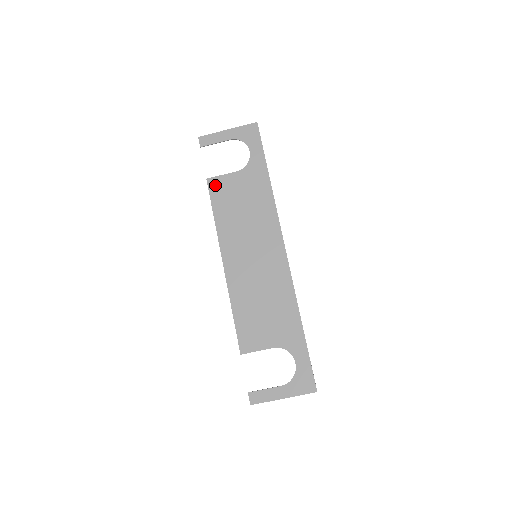
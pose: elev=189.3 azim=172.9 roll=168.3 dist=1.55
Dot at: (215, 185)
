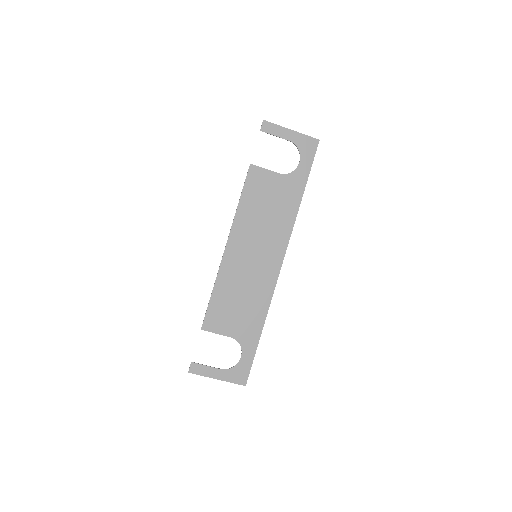
Dot at: (255, 174)
